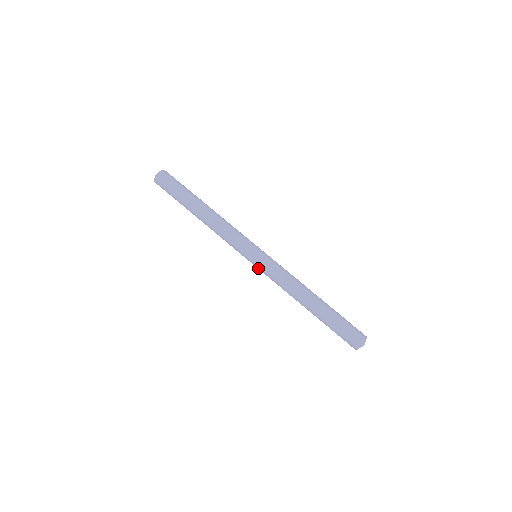
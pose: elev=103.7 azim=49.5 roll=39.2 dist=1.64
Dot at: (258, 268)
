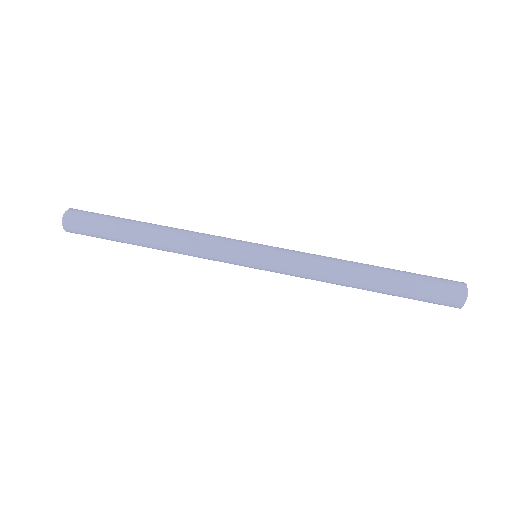
Dot at: occluded
